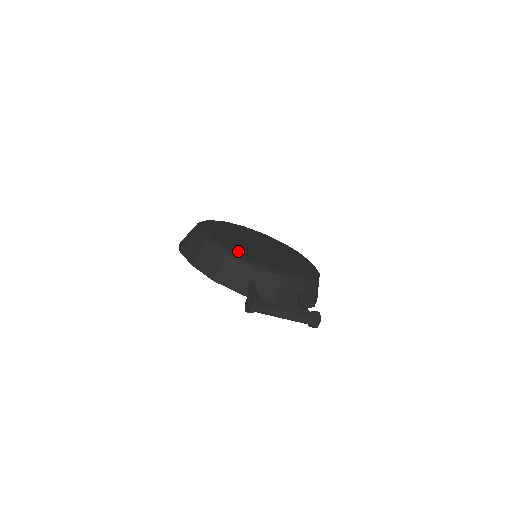
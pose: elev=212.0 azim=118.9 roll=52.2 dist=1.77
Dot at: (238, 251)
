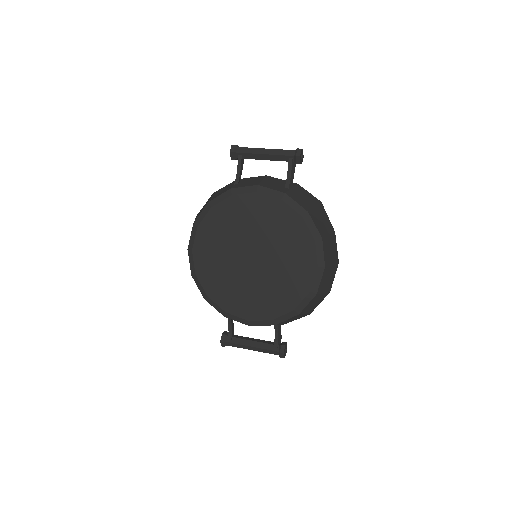
Dot at: (213, 294)
